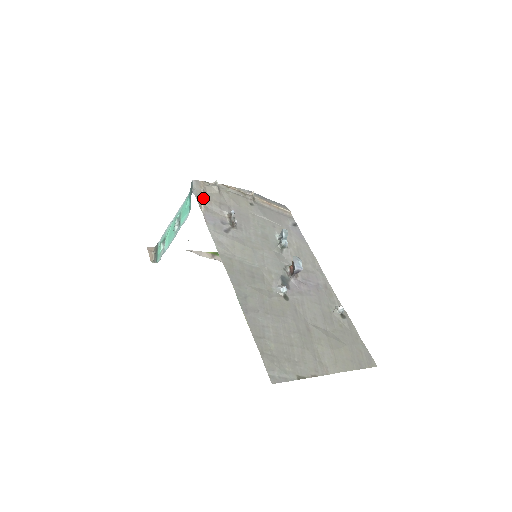
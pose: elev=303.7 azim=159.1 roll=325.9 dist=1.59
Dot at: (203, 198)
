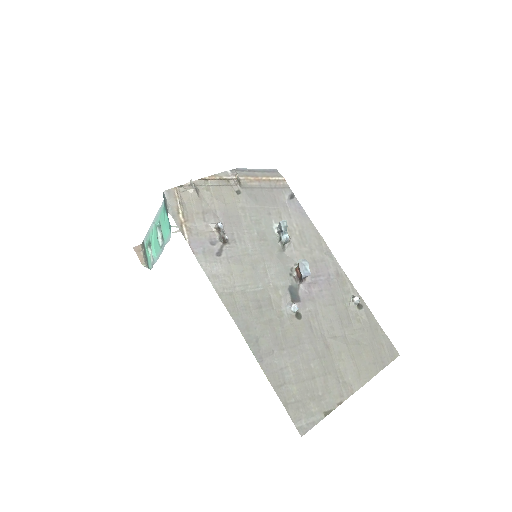
Dot at: (182, 216)
